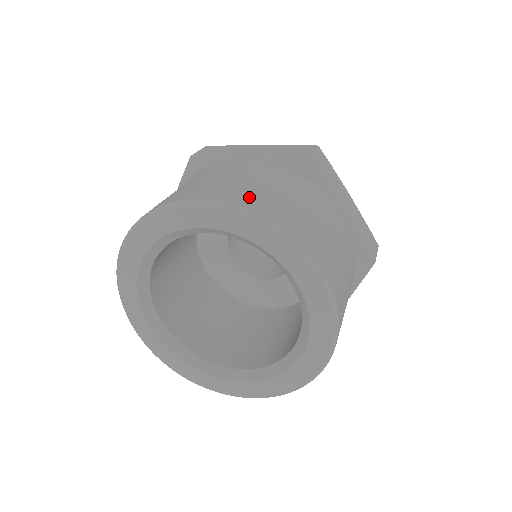
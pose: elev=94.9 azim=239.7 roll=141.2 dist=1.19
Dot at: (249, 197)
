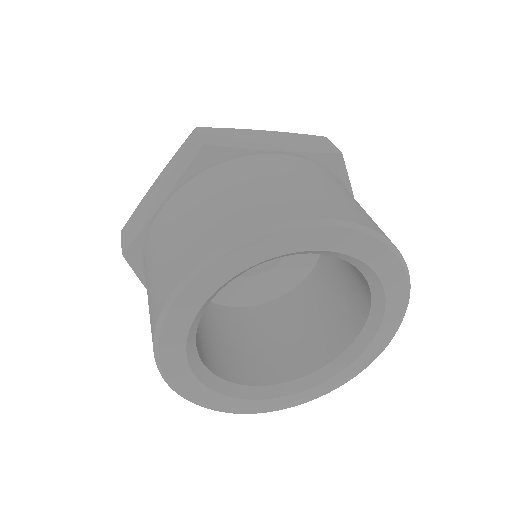
Dot at: (207, 238)
